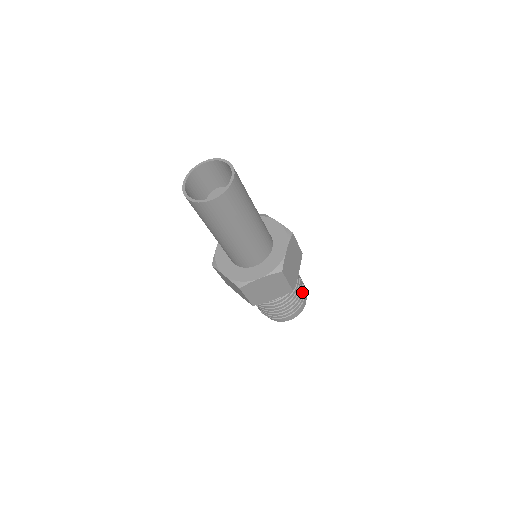
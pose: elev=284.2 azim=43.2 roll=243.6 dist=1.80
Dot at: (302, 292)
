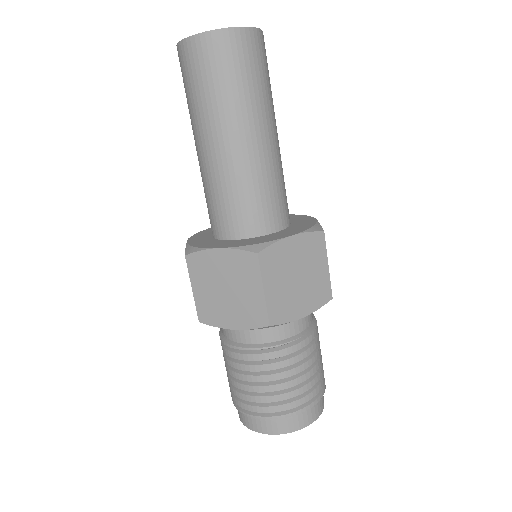
Dot at: (306, 387)
